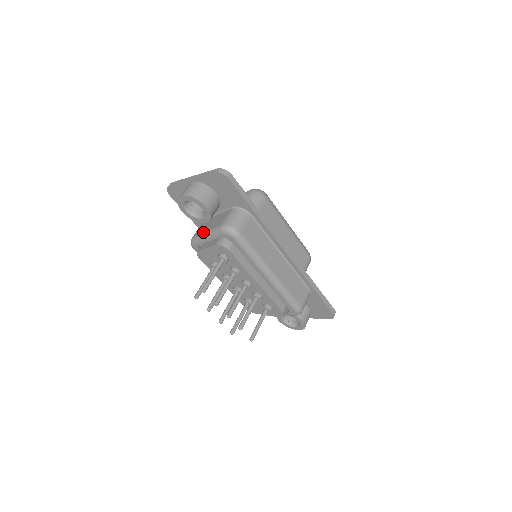
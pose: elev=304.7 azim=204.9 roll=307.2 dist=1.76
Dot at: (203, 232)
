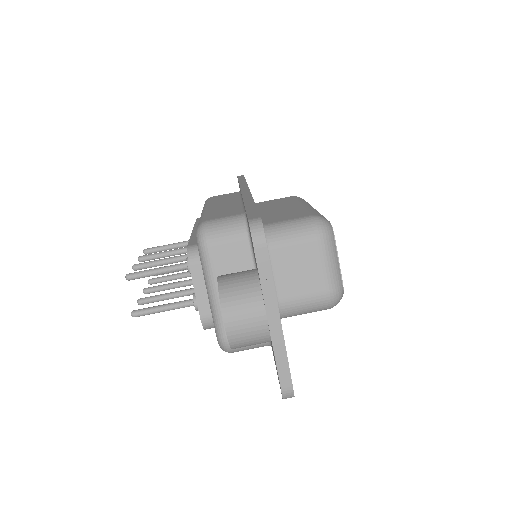
Dot at: (215, 282)
